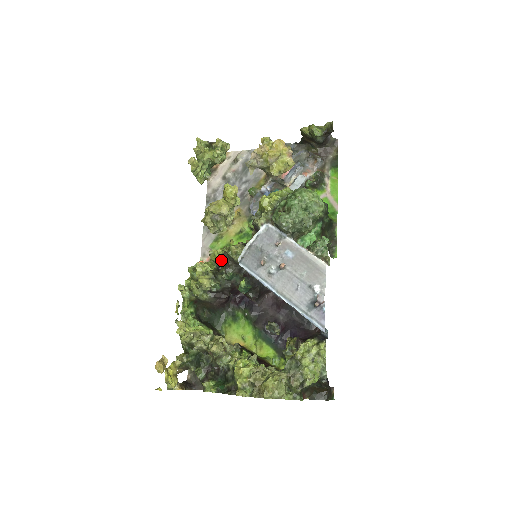
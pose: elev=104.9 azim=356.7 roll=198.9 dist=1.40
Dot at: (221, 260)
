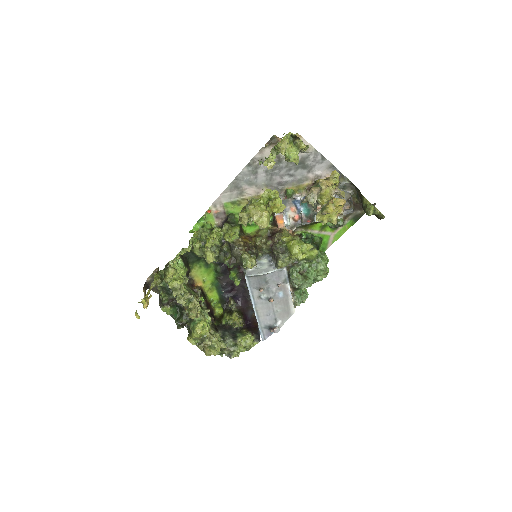
Dot at: (232, 252)
